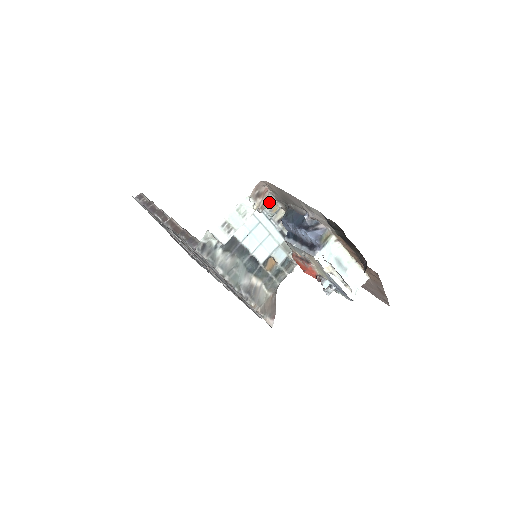
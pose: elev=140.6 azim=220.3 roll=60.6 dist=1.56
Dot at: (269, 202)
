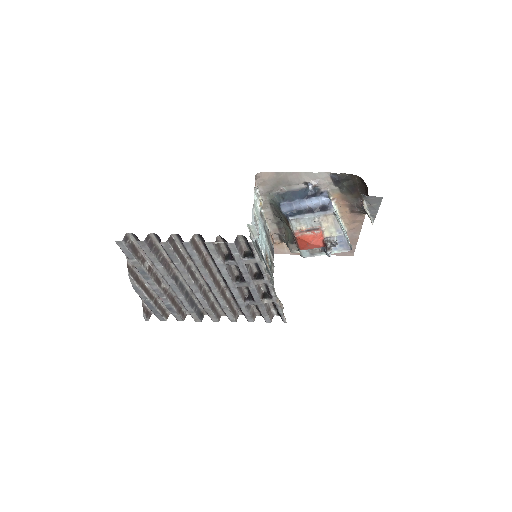
Dot at: occluded
